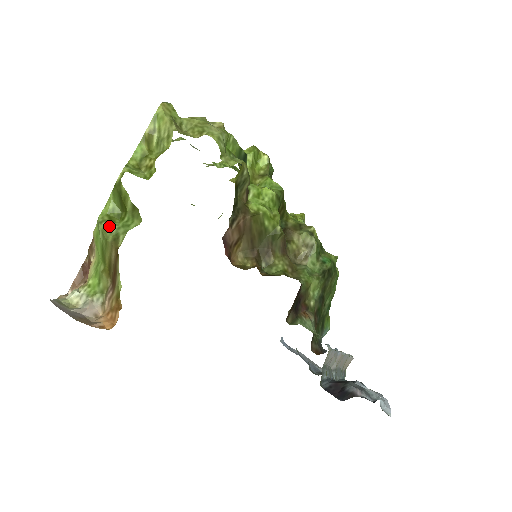
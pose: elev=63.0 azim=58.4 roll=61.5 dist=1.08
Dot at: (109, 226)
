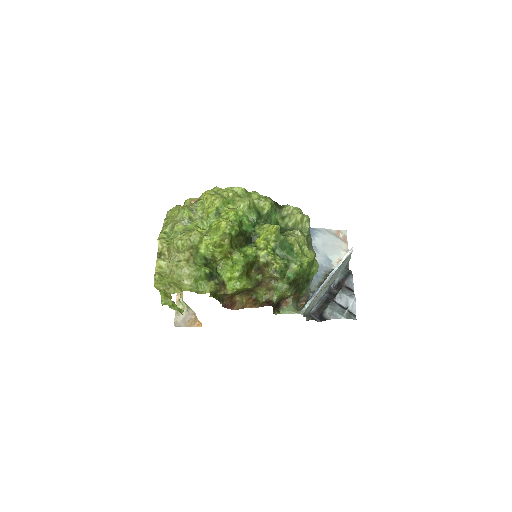
Dot at: (174, 309)
